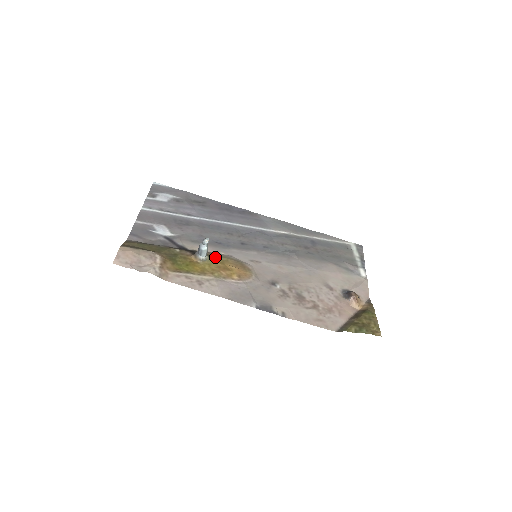
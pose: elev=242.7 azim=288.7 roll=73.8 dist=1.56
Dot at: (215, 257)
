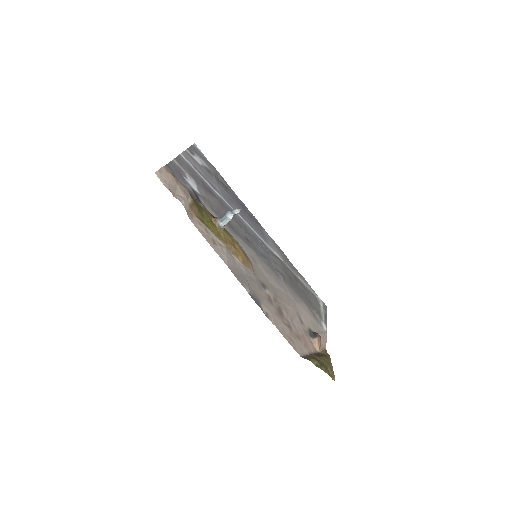
Dot at: (228, 233)
